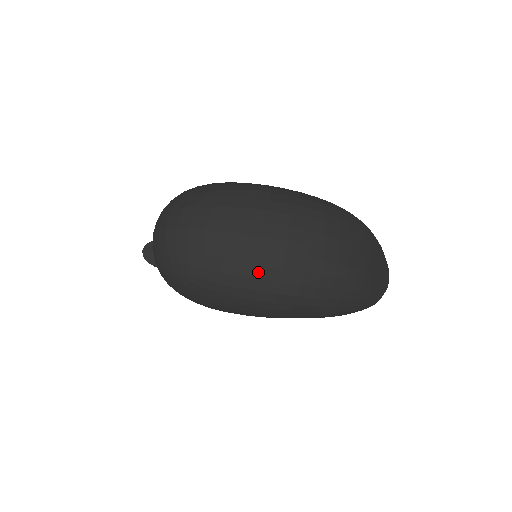
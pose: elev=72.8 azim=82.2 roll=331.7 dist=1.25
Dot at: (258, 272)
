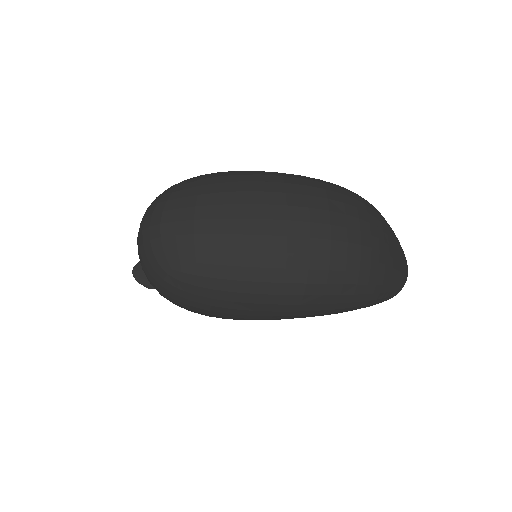
Dot at: (258, 259)
